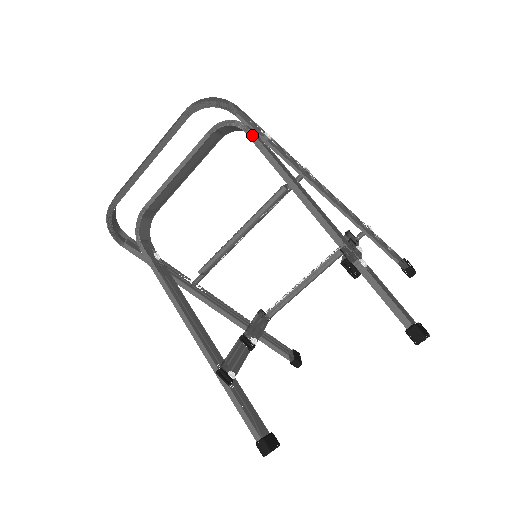
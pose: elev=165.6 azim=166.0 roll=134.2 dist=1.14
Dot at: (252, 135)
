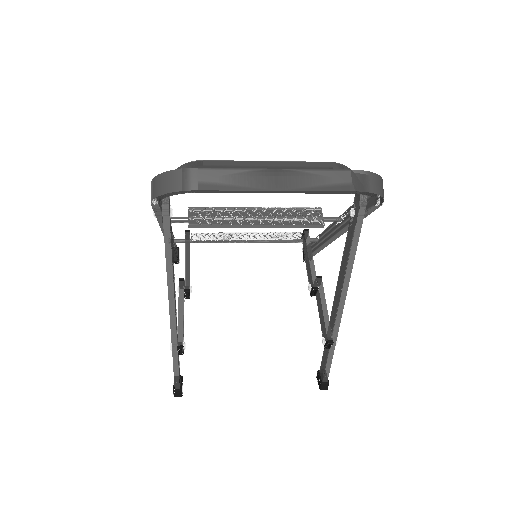
Dot at: (363, 215)
